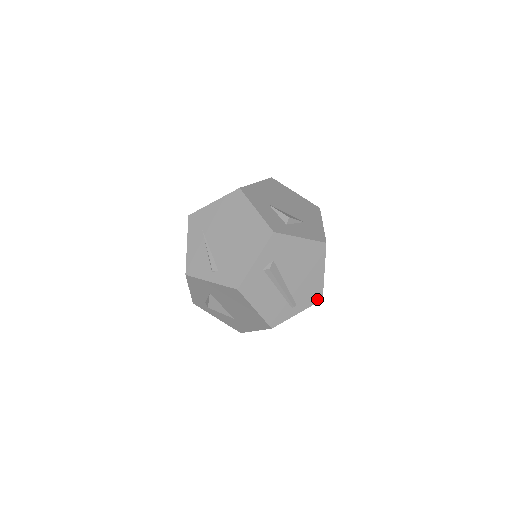
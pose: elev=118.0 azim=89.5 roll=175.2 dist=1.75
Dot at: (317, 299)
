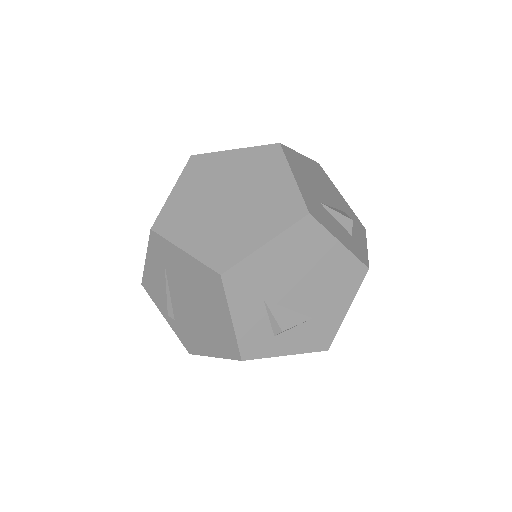
Dot at: occluded
